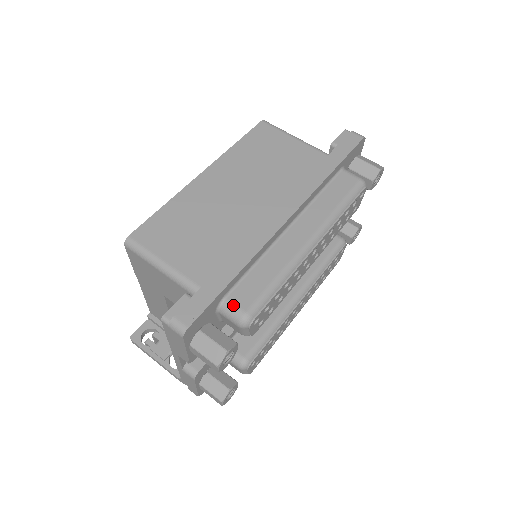
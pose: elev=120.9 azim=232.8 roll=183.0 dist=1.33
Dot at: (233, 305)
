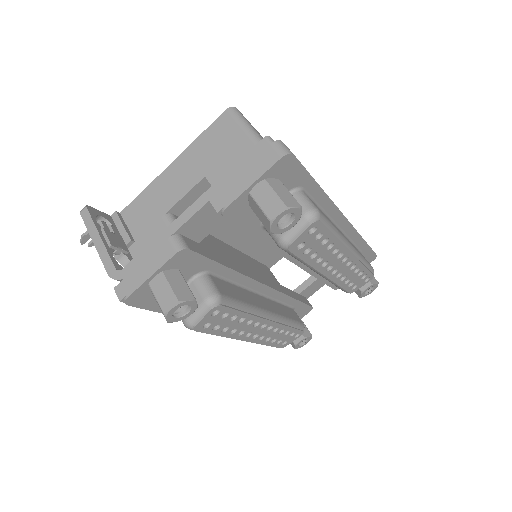
Dot at: (309, 198)
